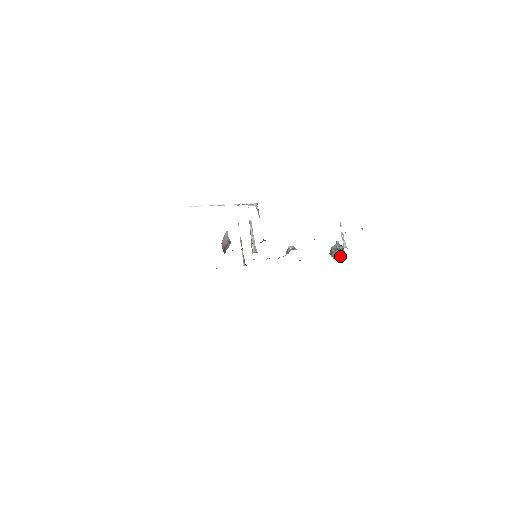
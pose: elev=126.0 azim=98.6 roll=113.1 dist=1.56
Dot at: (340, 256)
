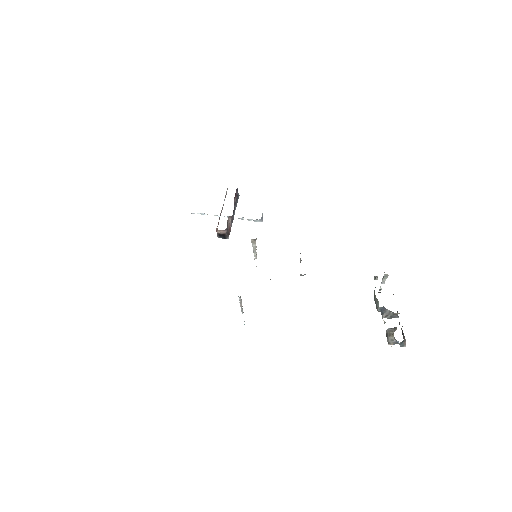
Dot at: occluded
